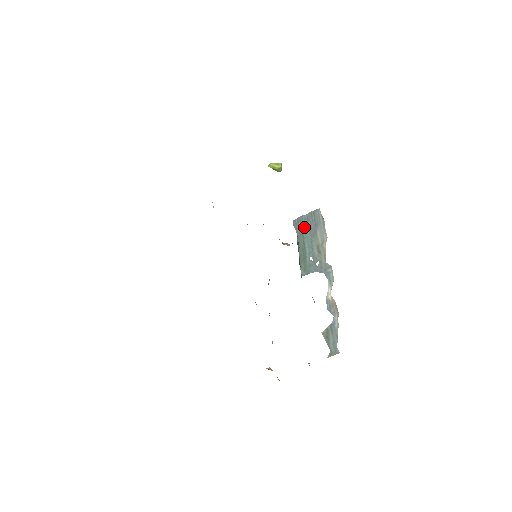
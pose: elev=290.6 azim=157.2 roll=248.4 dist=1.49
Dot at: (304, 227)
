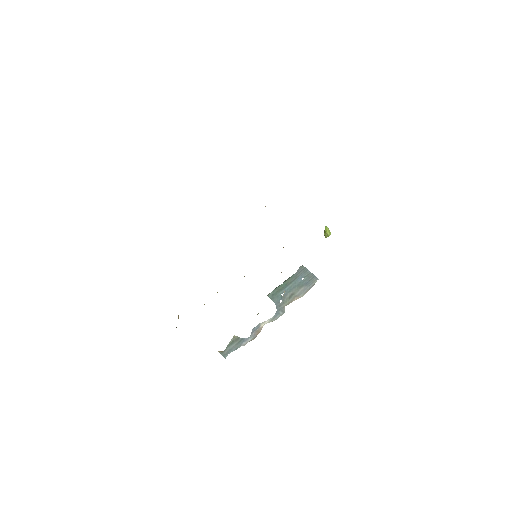
Dot at: (301, 276)
